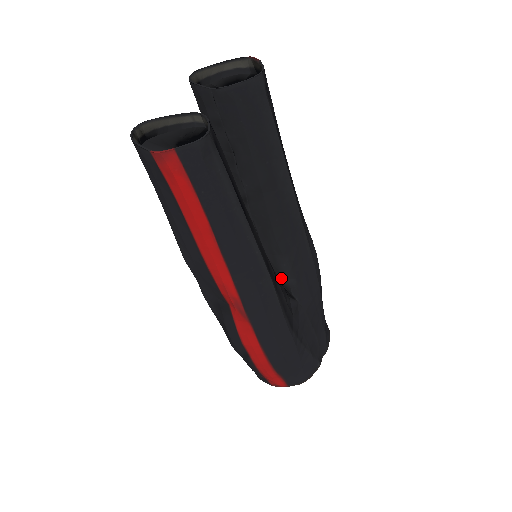
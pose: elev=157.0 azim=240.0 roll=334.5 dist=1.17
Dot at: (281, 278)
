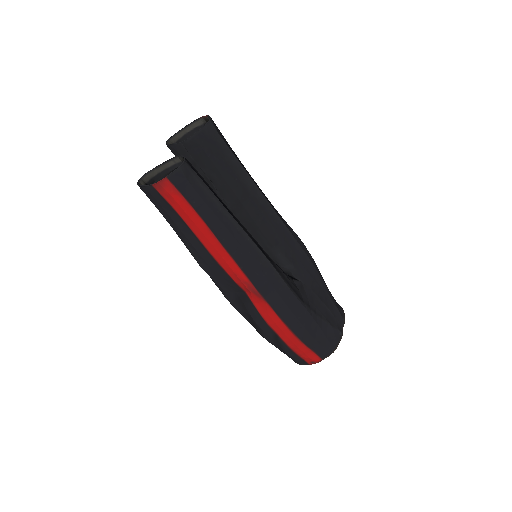
Dot at: (281, 267)
